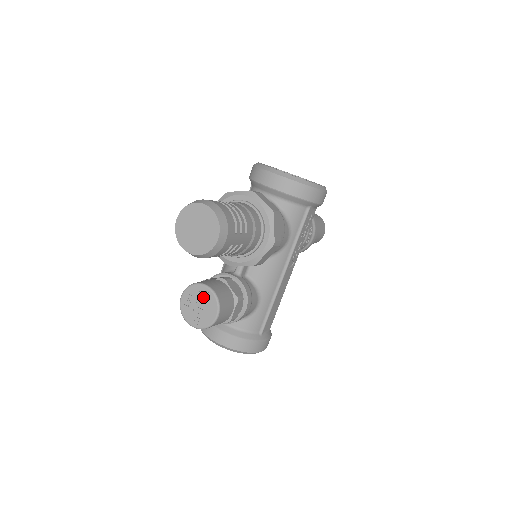
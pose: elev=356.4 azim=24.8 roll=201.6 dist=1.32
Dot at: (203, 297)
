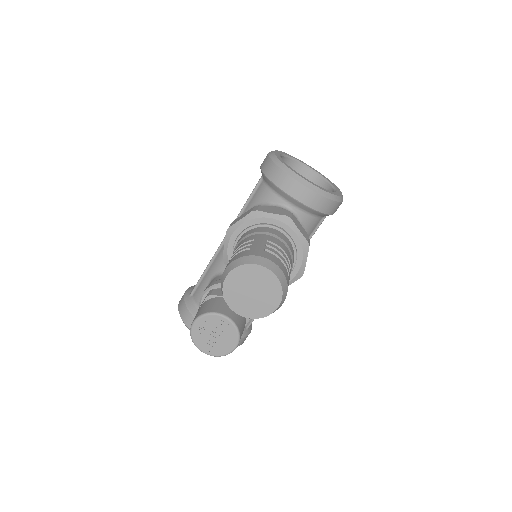
Dot at: (222, 328)
